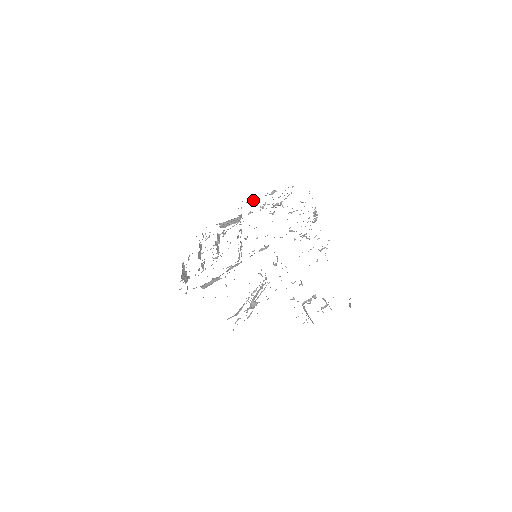
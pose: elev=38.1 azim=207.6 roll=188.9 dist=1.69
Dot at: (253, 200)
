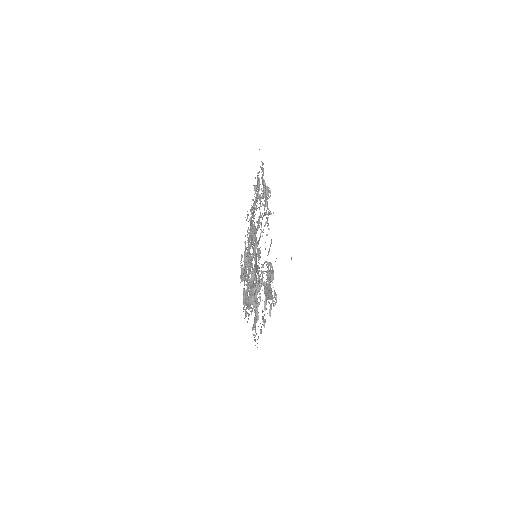
Dot at: occluded
